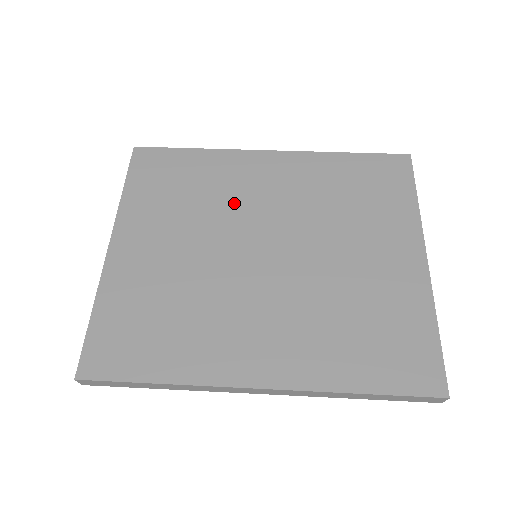
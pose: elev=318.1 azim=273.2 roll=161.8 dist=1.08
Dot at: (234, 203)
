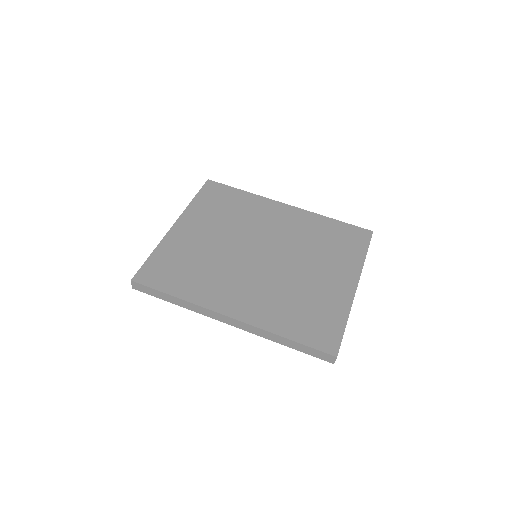
Dot at: (254, 224)
